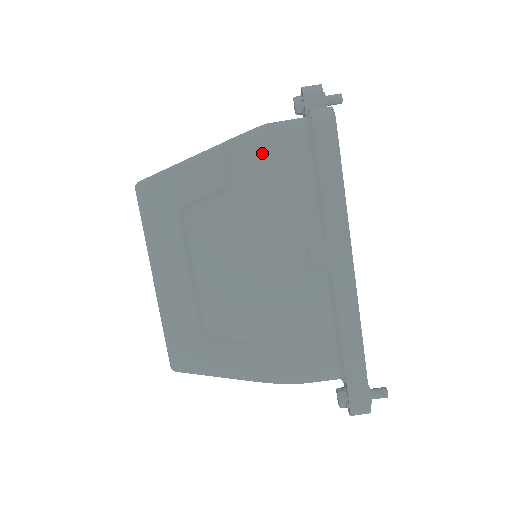
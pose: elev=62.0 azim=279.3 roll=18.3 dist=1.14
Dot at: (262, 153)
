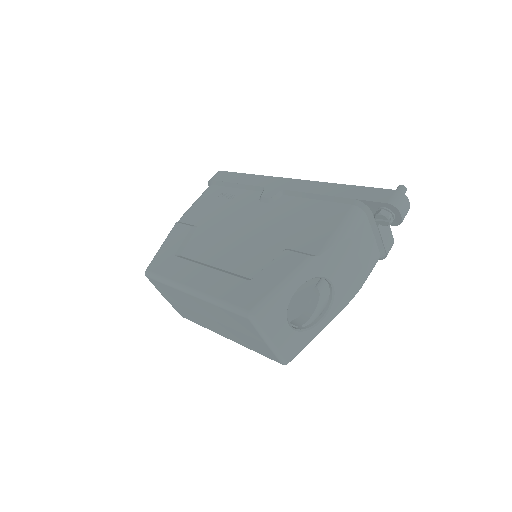
Dot at: (199, 207)
